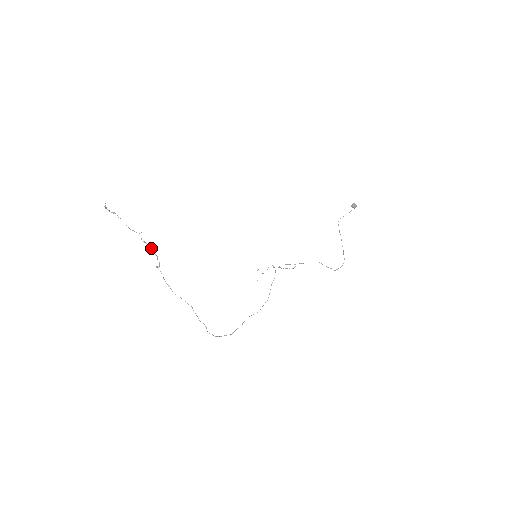
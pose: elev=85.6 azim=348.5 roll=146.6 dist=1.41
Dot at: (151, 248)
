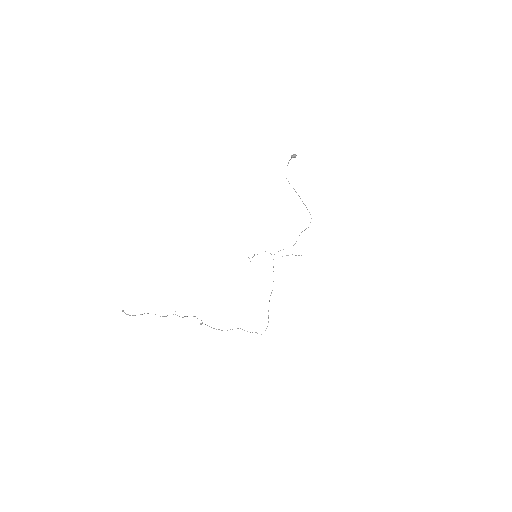
Dot at: occluded
